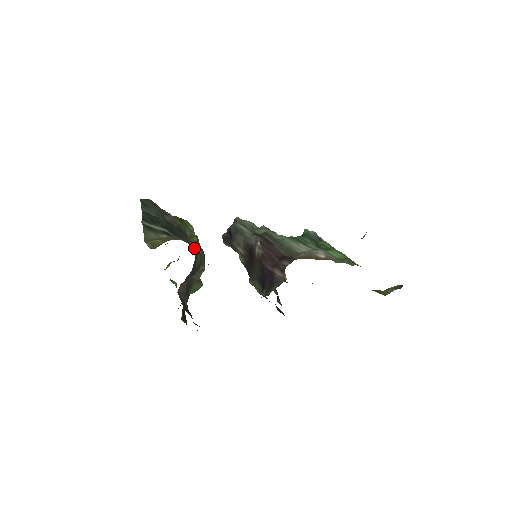
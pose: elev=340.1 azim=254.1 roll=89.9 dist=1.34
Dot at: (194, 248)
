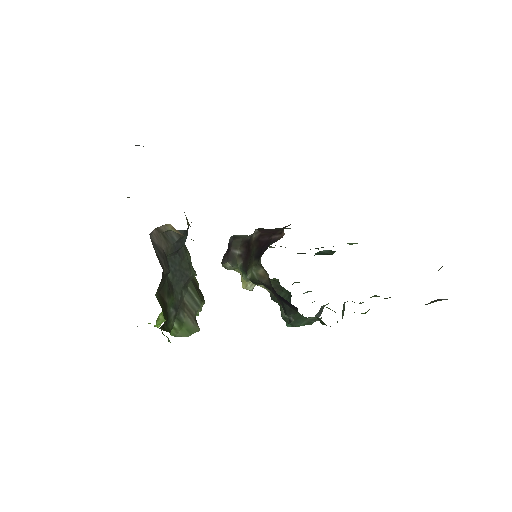
Dot at: occluded
